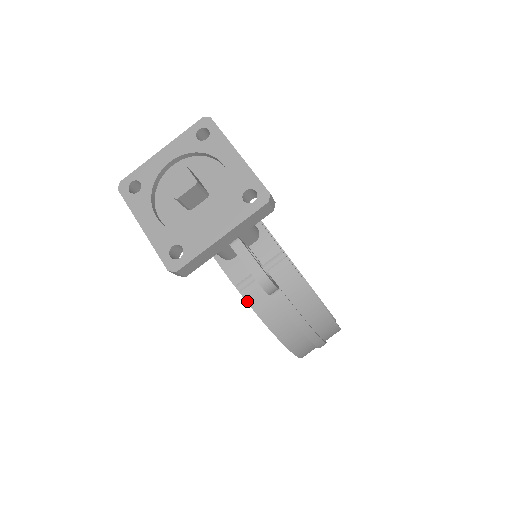
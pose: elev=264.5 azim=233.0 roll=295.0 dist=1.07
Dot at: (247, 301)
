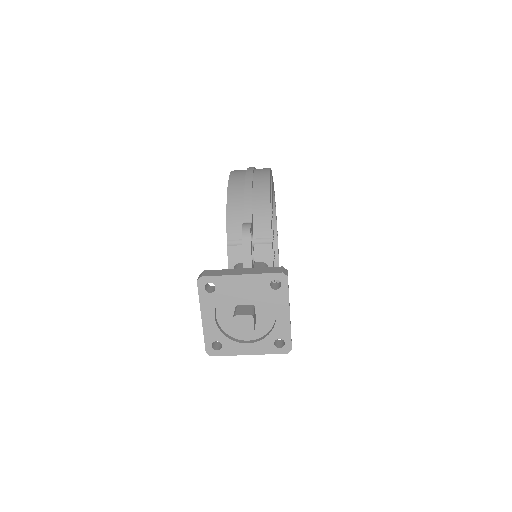
Dot at: occluded
